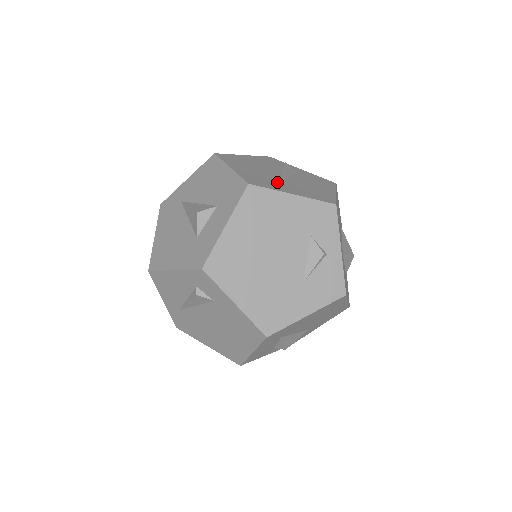
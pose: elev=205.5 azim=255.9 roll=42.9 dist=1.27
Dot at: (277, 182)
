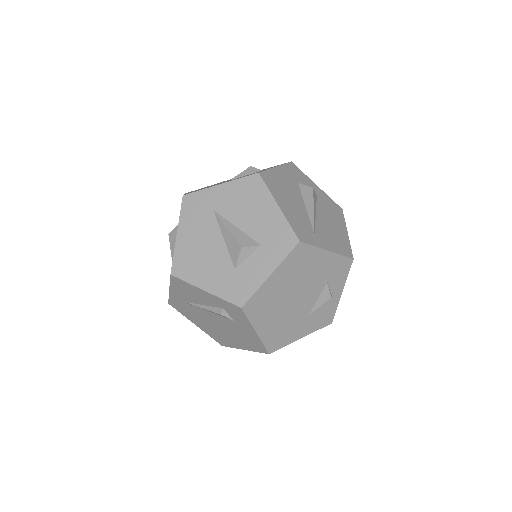
Dot at: (314, 229)
